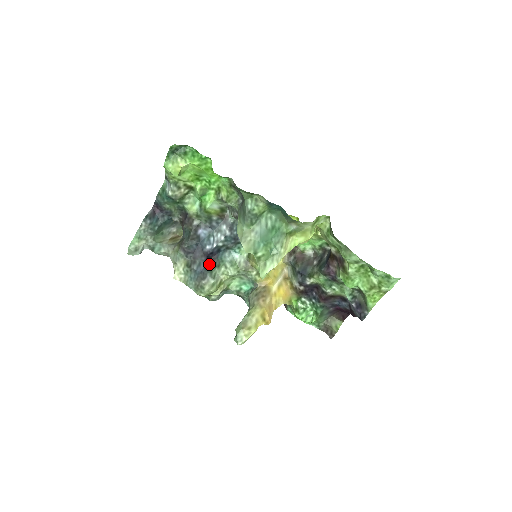
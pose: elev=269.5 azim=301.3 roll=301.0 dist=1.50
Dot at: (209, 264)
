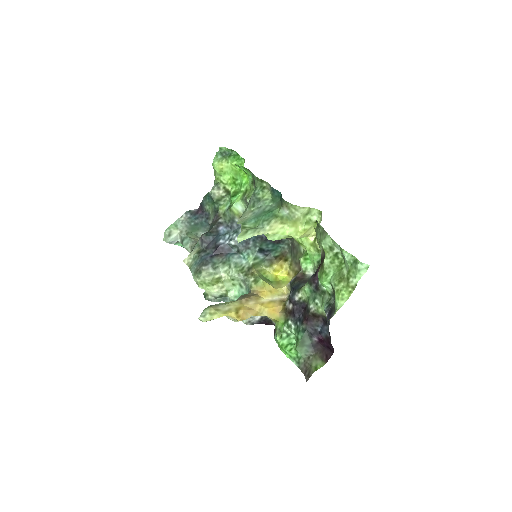
Dot at: (216, 257)
